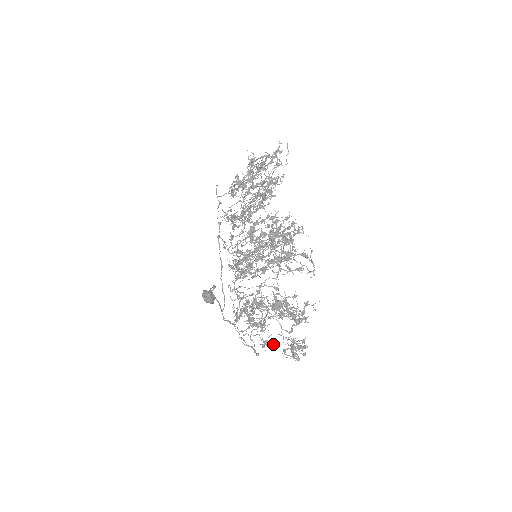
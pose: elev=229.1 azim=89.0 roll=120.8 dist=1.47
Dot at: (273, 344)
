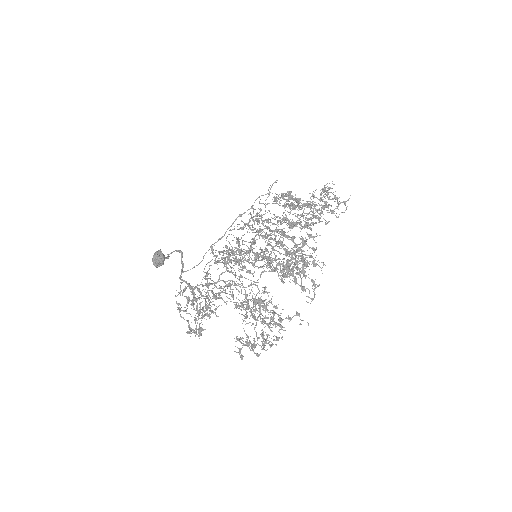
Dot at: occluded
